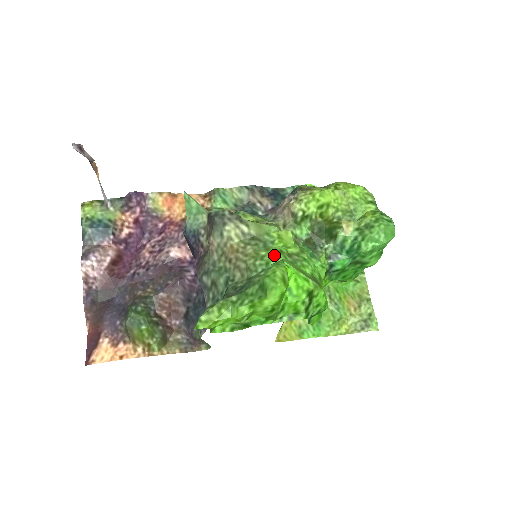
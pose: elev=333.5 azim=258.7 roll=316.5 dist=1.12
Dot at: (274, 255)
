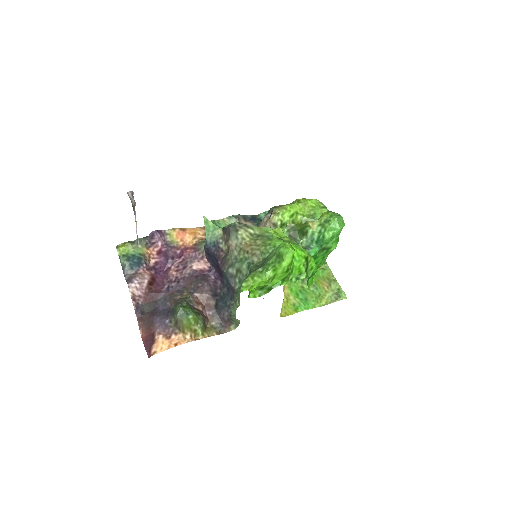
Dot at: (277, 241)
